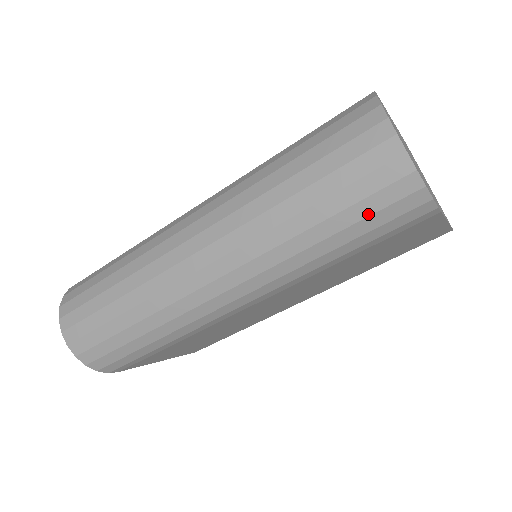
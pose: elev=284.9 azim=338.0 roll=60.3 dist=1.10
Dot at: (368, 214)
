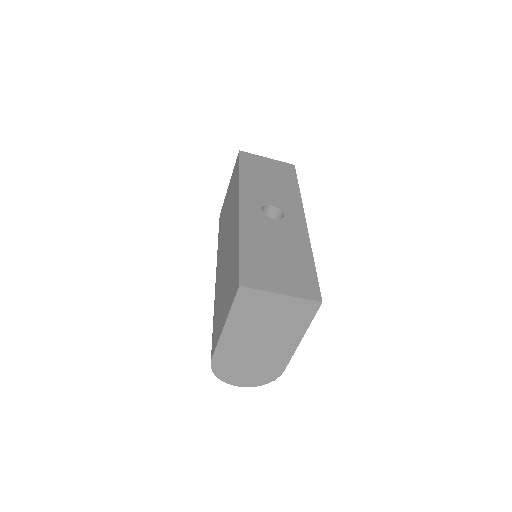
Dot at: occluded
